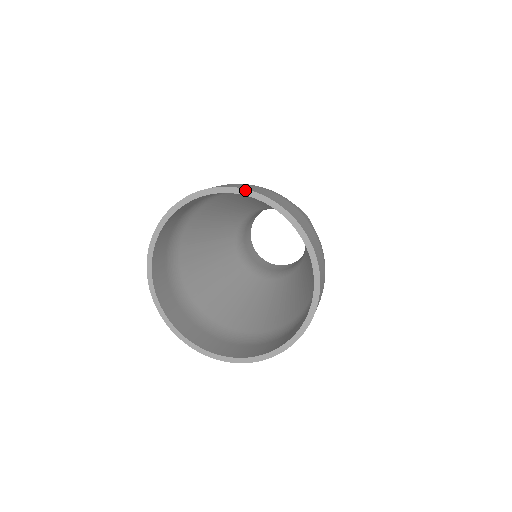
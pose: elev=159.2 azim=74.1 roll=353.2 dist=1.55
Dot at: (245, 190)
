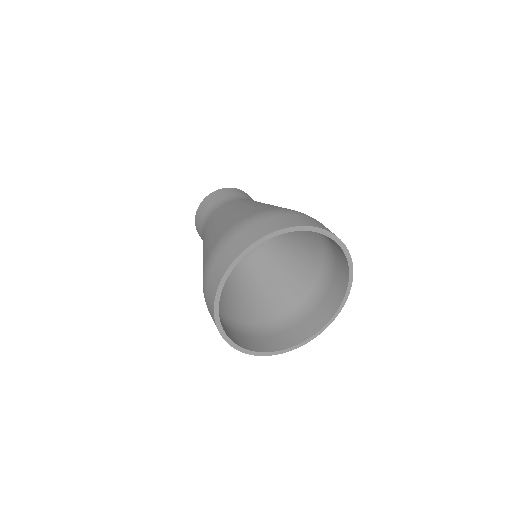
Dot at: (319, 229)
